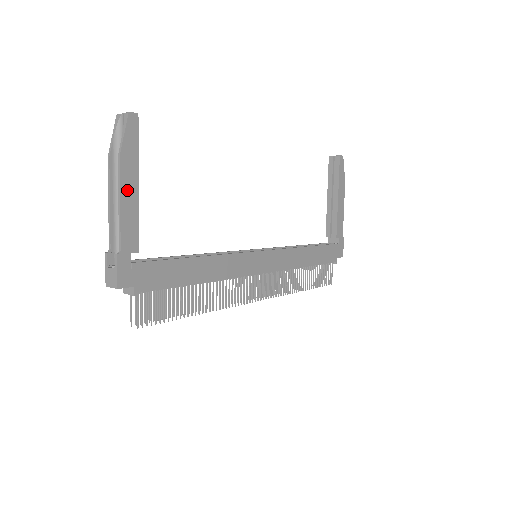
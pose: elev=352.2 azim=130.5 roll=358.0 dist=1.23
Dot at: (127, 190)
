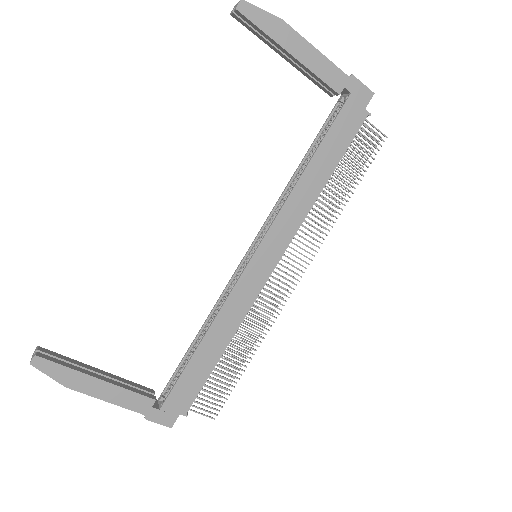
Dot at: (98, 391)
